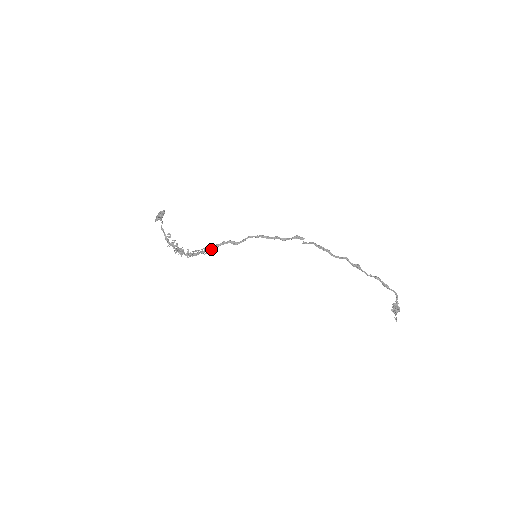
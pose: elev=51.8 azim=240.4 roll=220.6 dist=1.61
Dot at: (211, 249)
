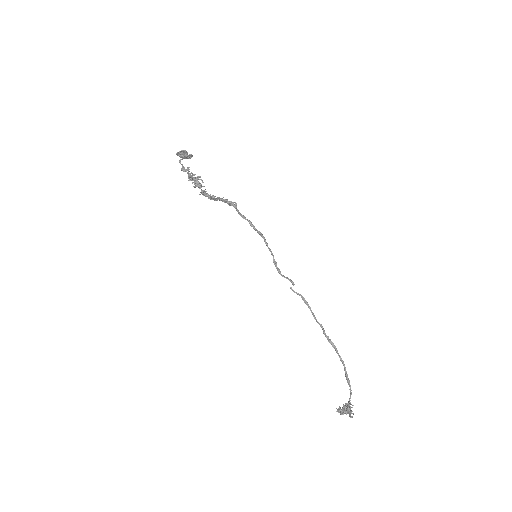
Dot at: (236, 206)
